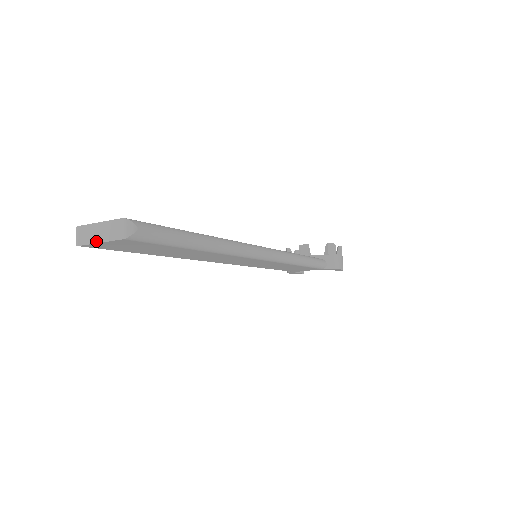
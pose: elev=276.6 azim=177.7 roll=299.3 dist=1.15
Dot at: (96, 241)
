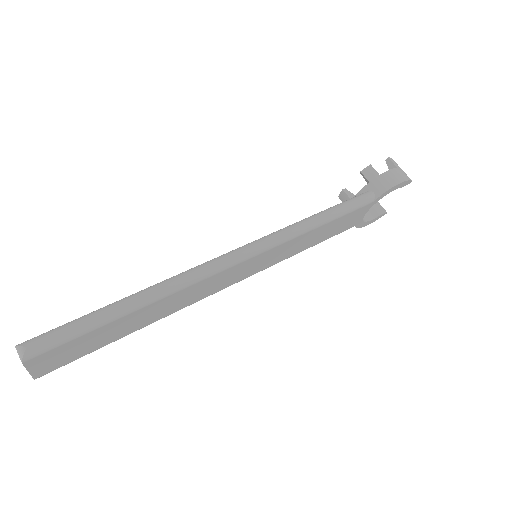
Dot at: occluded
